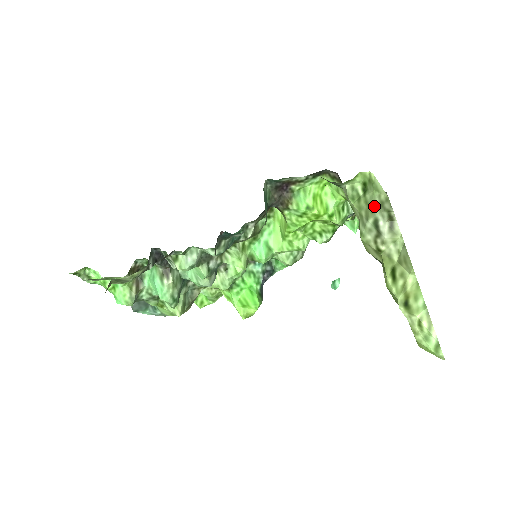
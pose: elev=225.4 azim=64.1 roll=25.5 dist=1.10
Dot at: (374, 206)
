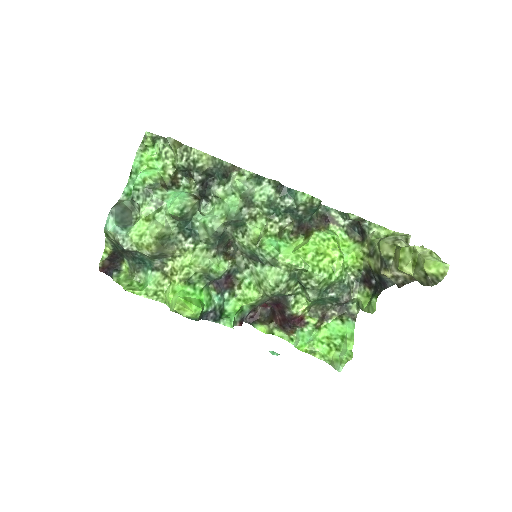
Dot at: occluded
